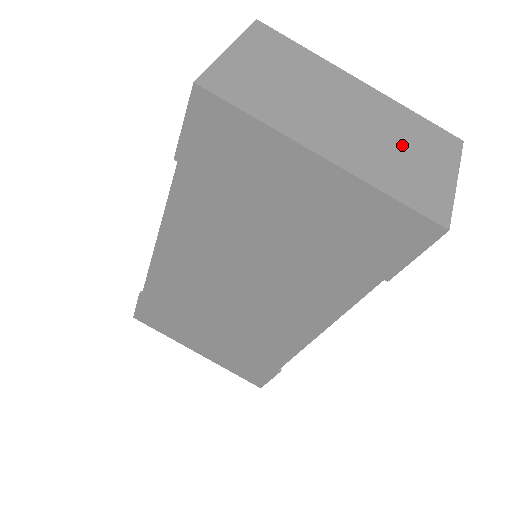
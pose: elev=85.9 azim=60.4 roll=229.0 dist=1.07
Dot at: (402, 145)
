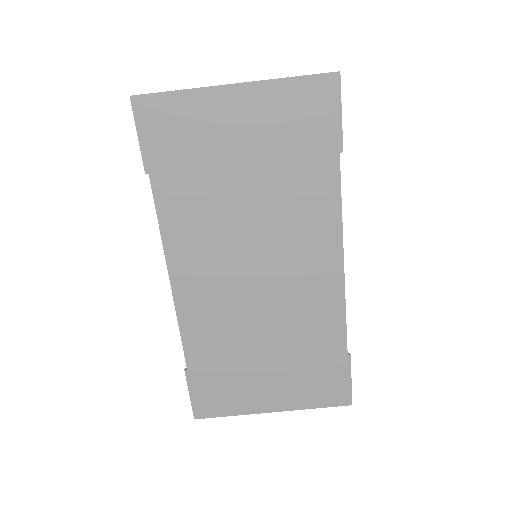
Dot at: occluded
